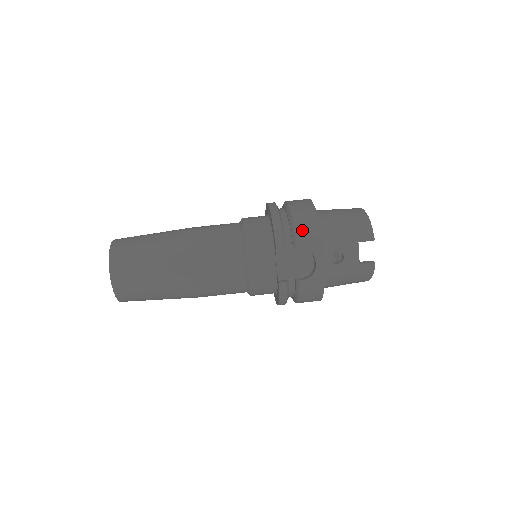
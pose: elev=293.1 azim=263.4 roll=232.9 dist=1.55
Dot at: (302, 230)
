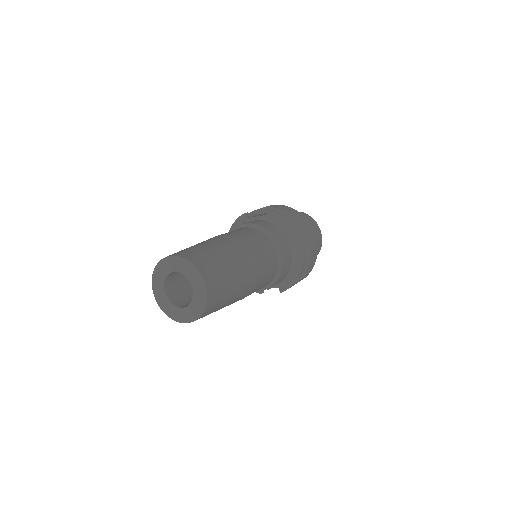
Dot at: occluded
